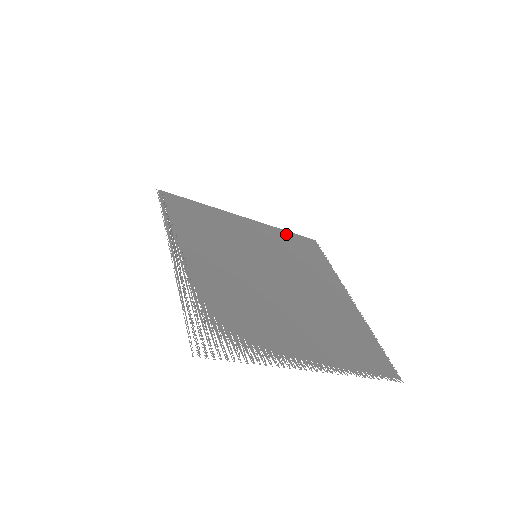
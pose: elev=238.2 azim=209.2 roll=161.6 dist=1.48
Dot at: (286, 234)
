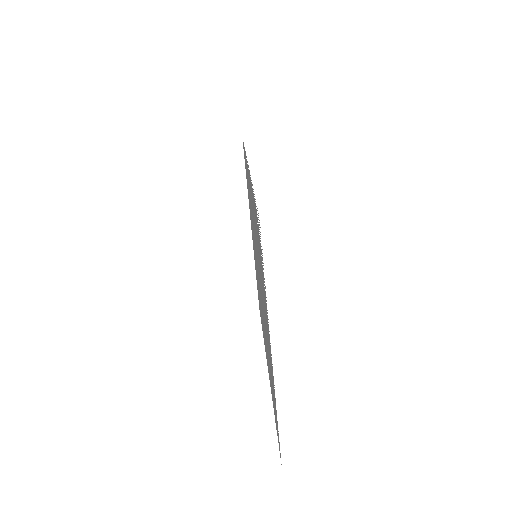
Dot at: occluded
